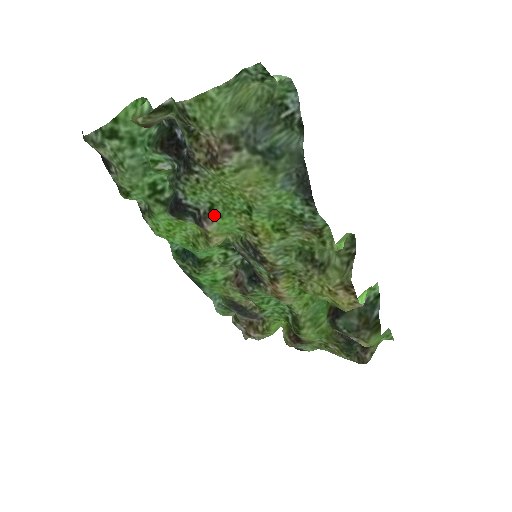
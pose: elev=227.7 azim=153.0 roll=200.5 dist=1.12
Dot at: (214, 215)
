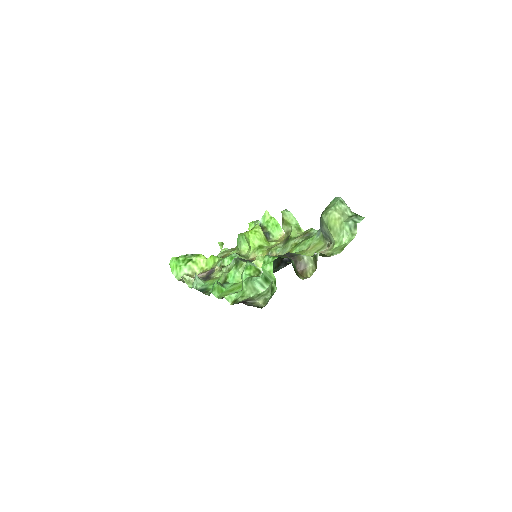
Dot at: occluded
